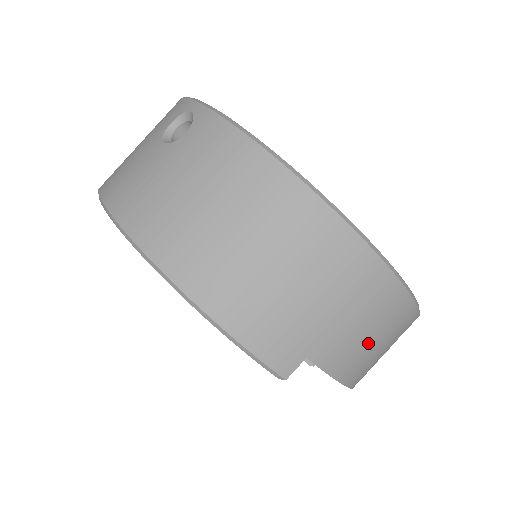
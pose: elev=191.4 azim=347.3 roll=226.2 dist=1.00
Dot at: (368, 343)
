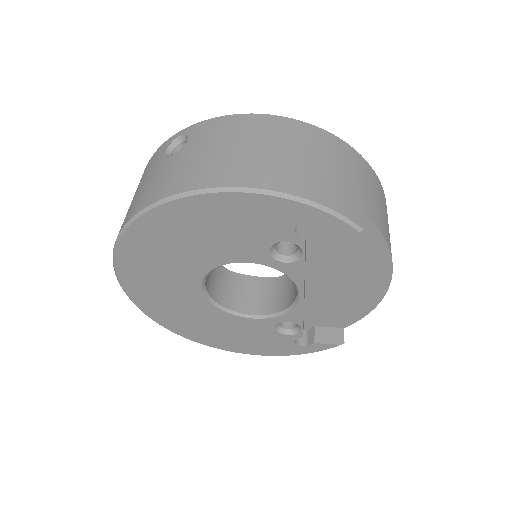
Dot at: (382, 211)
